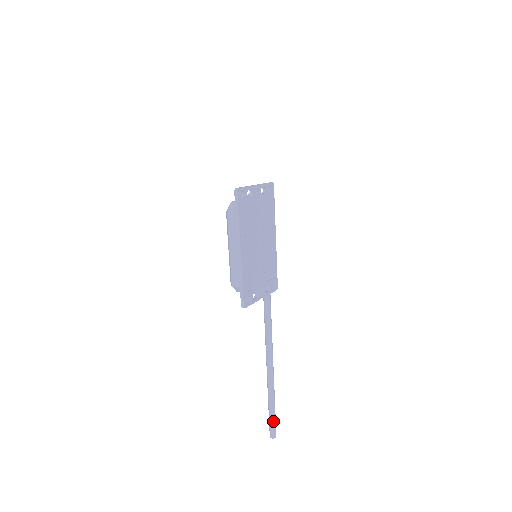
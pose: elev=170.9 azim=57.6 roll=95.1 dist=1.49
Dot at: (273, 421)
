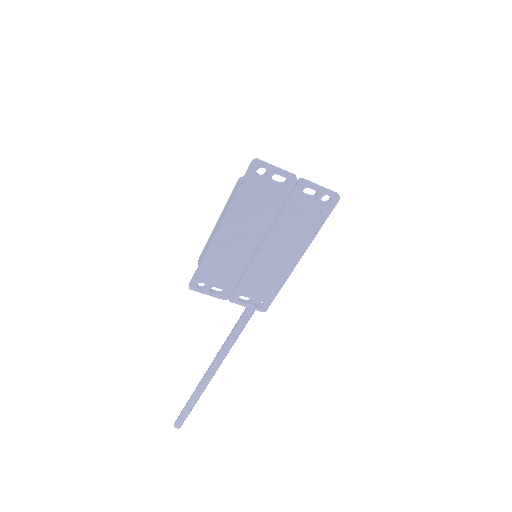
Dot at: (183, 414)
